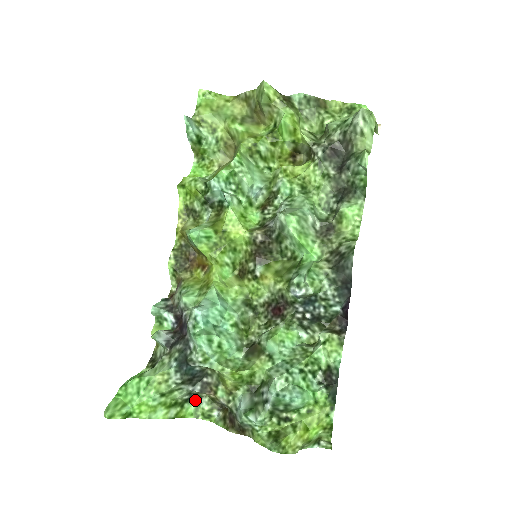
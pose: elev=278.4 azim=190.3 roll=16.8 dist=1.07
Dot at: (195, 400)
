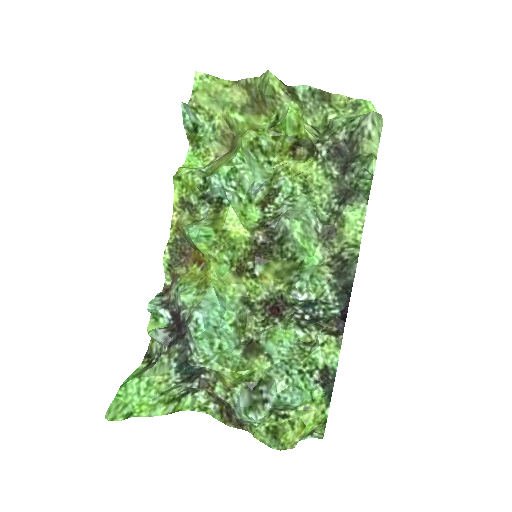
Dot at: (191, 394)
